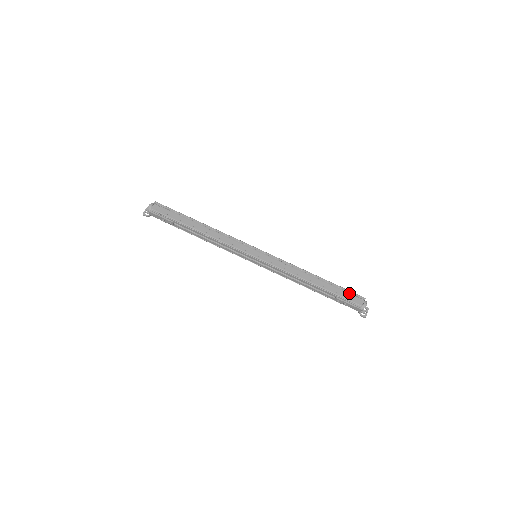
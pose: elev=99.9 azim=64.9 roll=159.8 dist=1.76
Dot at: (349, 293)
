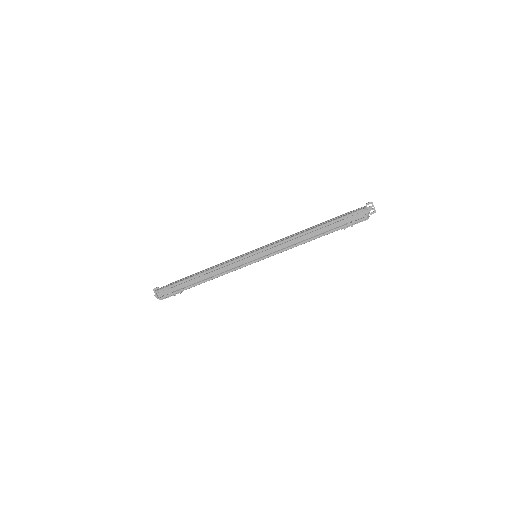
Dot at: (347, 217)
